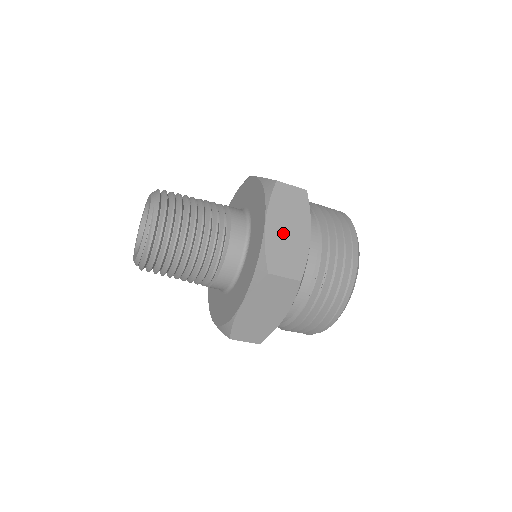
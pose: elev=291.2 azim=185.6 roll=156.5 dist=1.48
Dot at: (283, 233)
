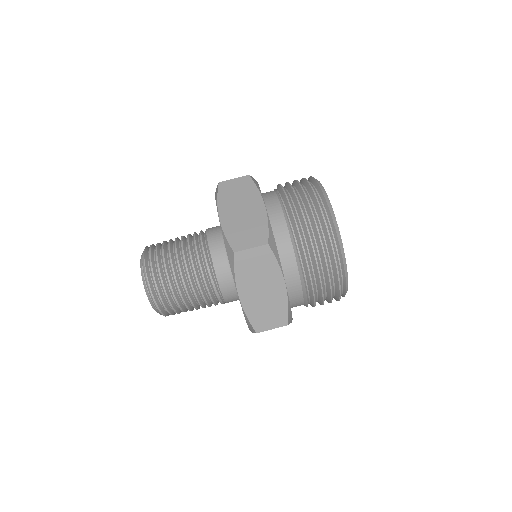
Dot at: (238, 216)
